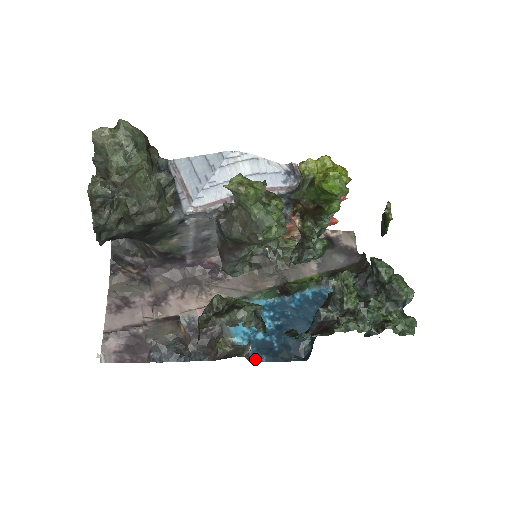
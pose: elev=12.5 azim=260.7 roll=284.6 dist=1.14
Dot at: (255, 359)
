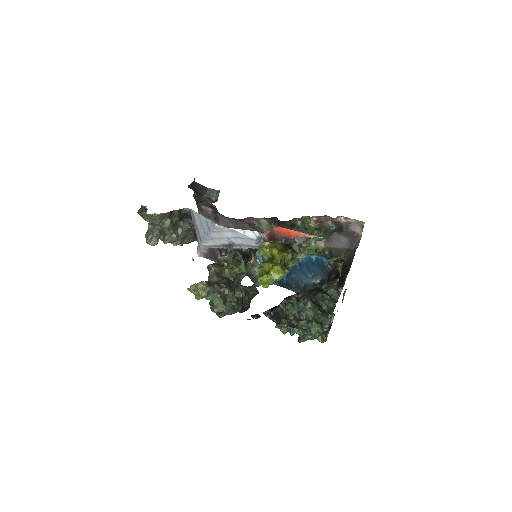
Dot at: occluded
